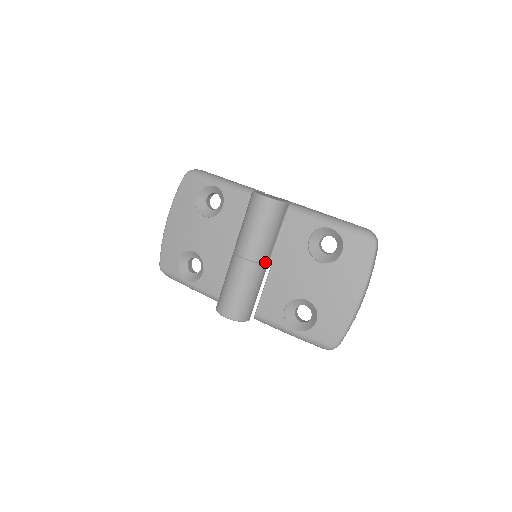
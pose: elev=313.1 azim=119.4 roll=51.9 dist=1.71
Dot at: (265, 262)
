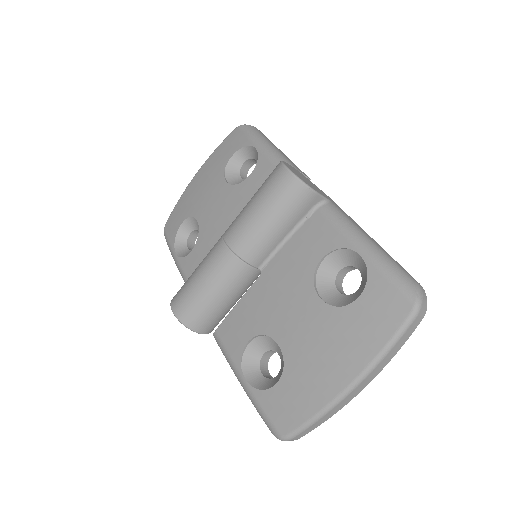
Dot at: (253, 263)
